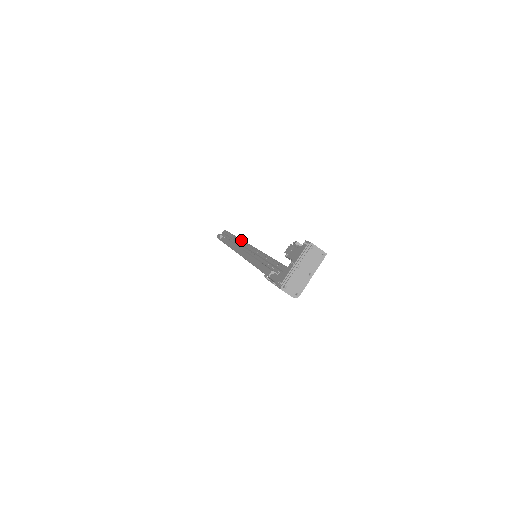
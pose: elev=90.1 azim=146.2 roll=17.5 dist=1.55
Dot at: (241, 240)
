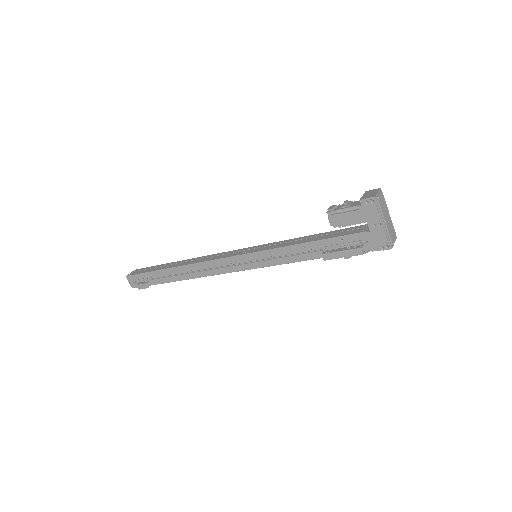
Dot at: (201, 263)
